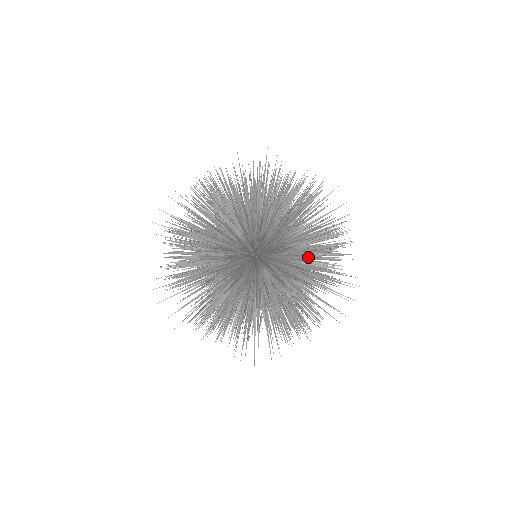
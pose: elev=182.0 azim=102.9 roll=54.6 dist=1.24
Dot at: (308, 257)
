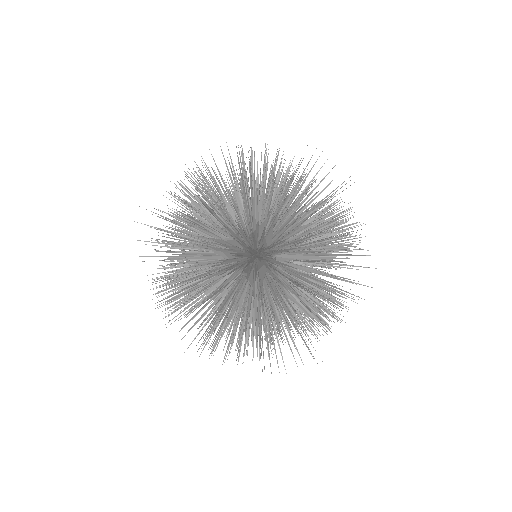
Dot at: occluded
